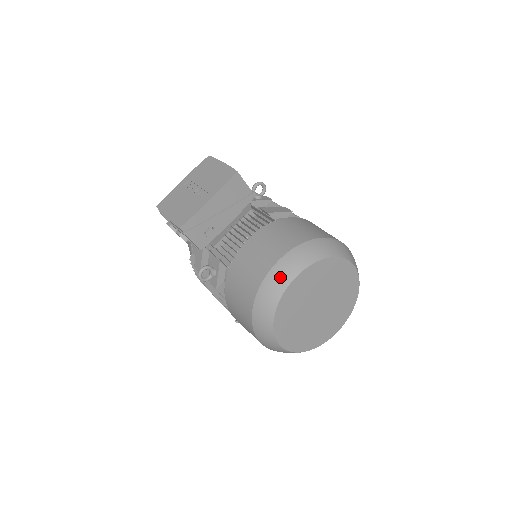
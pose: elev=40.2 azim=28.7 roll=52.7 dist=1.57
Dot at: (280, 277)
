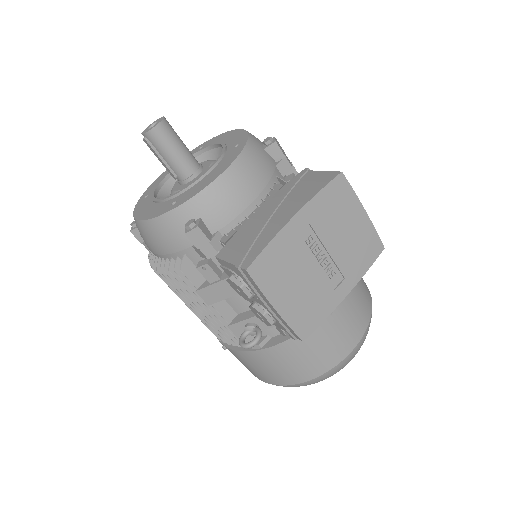
Dot at: (347, 362)
